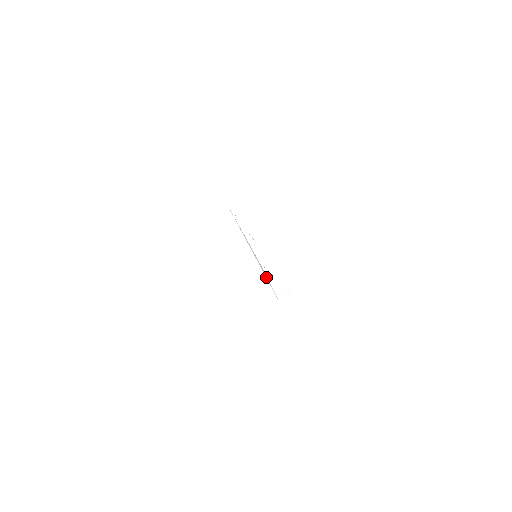
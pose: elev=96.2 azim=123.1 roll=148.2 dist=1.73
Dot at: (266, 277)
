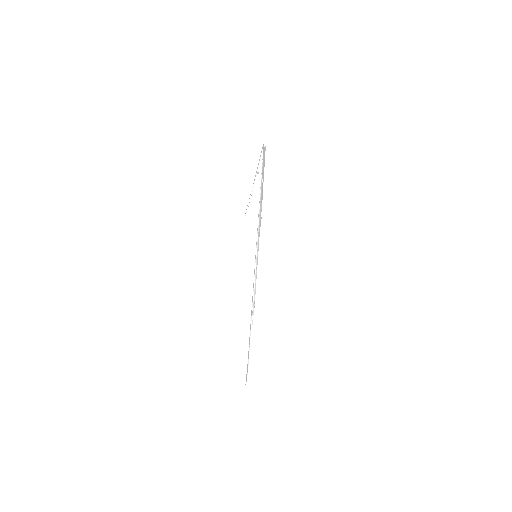
Dot at: (252, 315)
